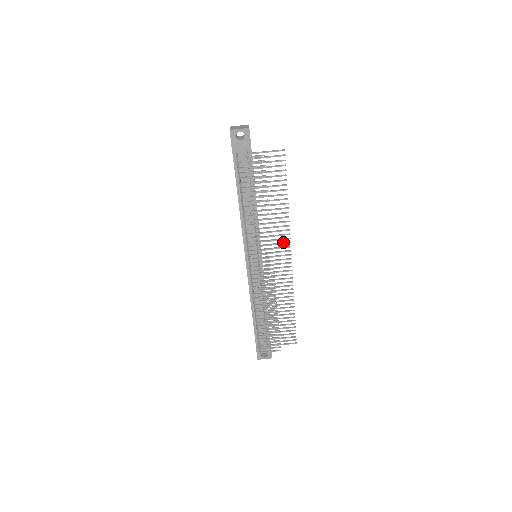
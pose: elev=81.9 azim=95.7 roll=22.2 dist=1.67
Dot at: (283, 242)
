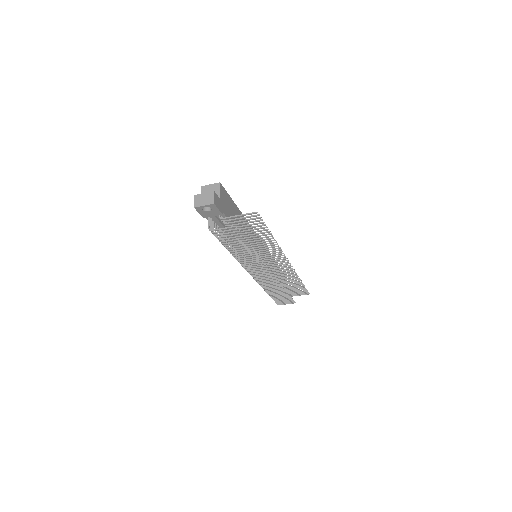
Dot at: (278, 255)
